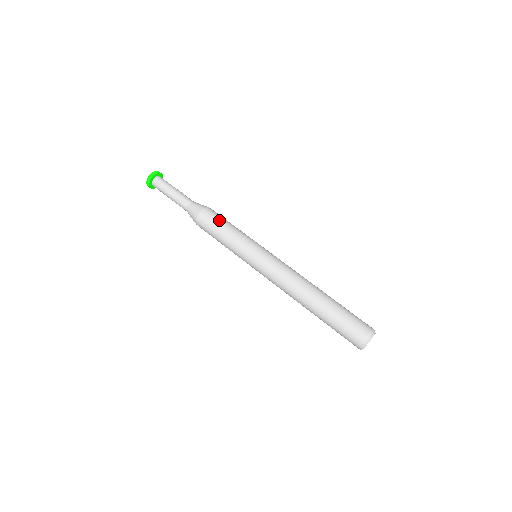
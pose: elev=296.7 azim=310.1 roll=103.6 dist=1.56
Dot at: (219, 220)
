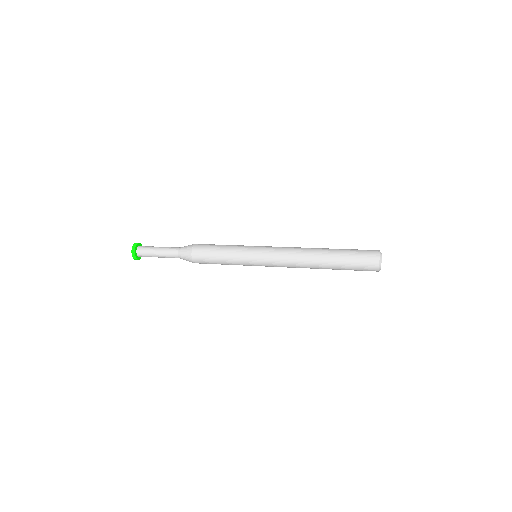
Dot at: (212, 245)
